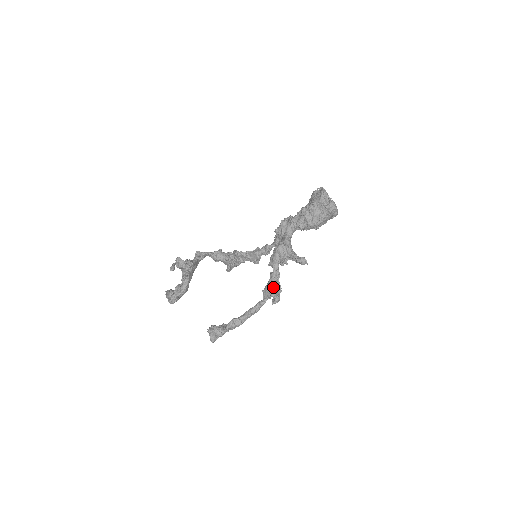
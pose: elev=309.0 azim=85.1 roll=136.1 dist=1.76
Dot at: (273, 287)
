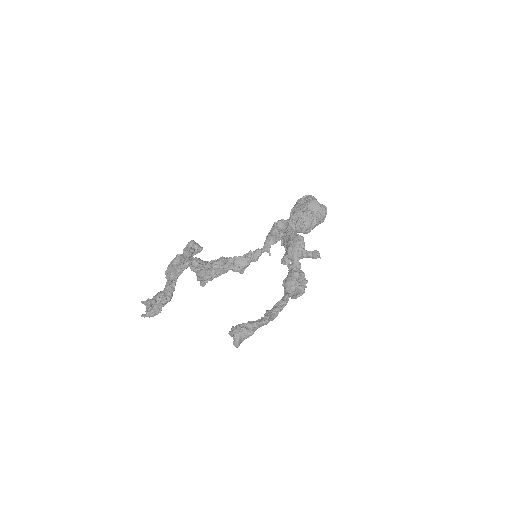
Dot at: (299, 277)
